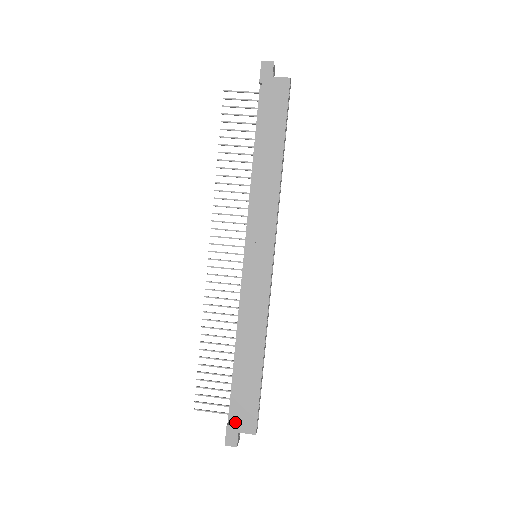
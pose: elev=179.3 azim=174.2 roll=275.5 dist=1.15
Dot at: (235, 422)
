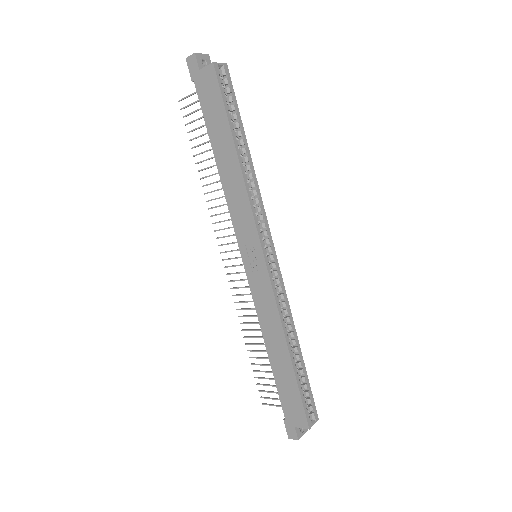
Dot at: (289, 417)
